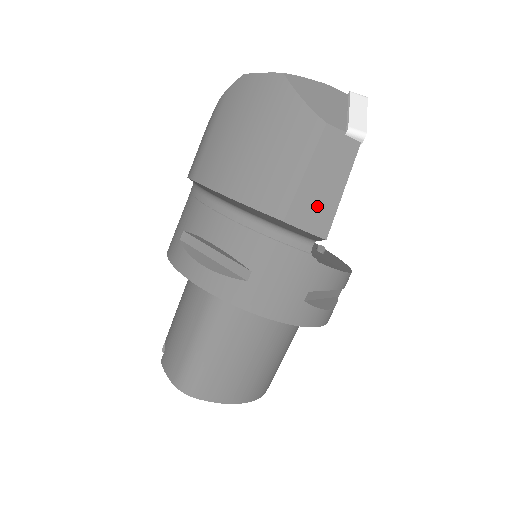
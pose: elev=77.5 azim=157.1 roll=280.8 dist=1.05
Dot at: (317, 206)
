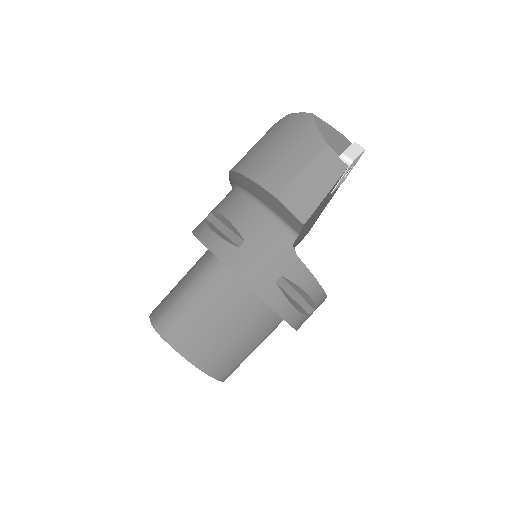
Dot at: (305, 198)
